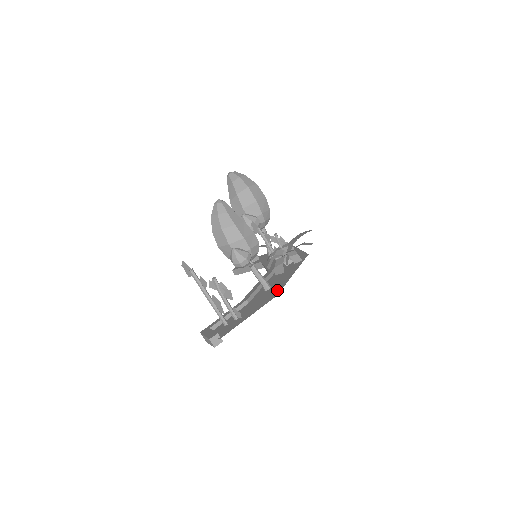
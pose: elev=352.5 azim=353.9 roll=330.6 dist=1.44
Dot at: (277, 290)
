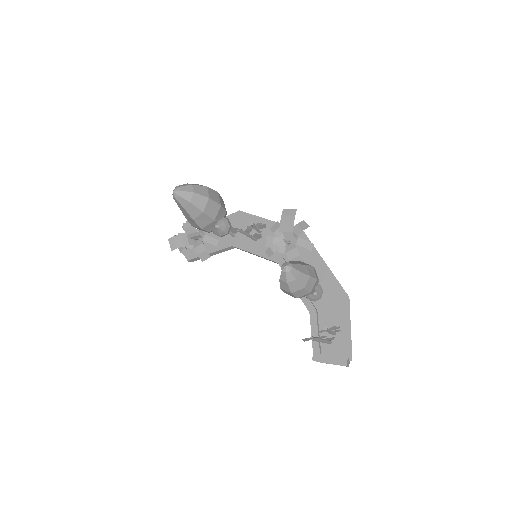
Dot at: (338, 290)
